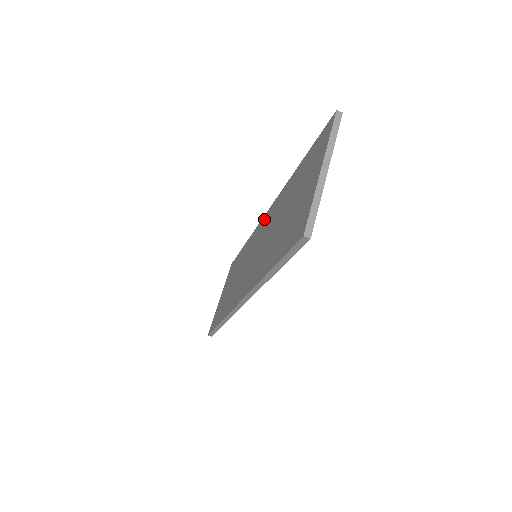
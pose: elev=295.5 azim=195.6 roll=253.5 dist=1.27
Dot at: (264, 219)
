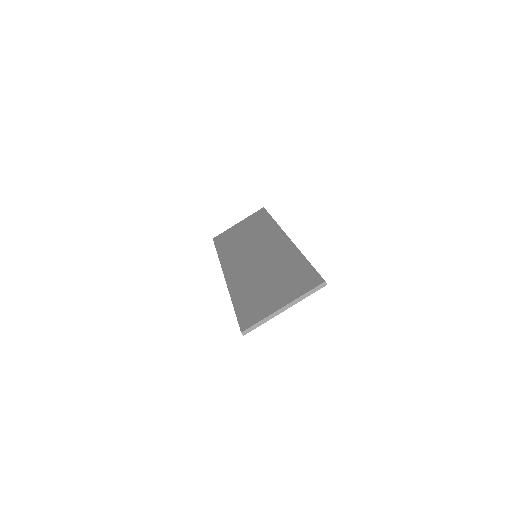
Dot at: (281, 238)
